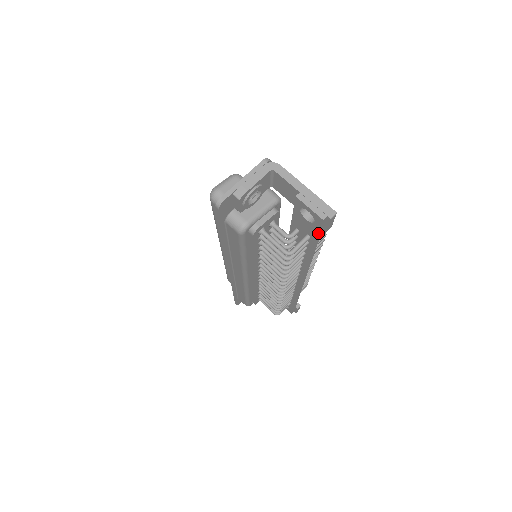
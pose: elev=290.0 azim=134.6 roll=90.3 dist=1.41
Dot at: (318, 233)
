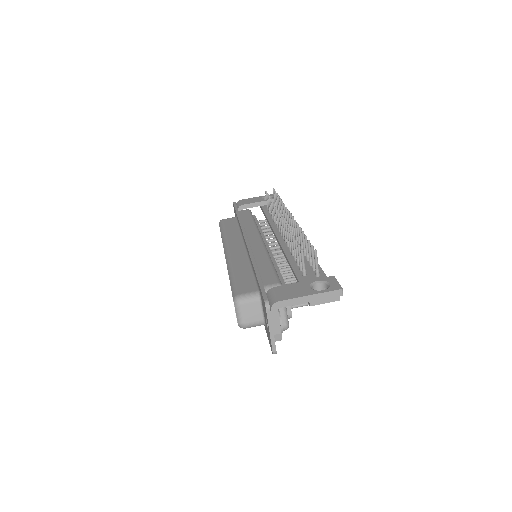
Dot at: occluded
